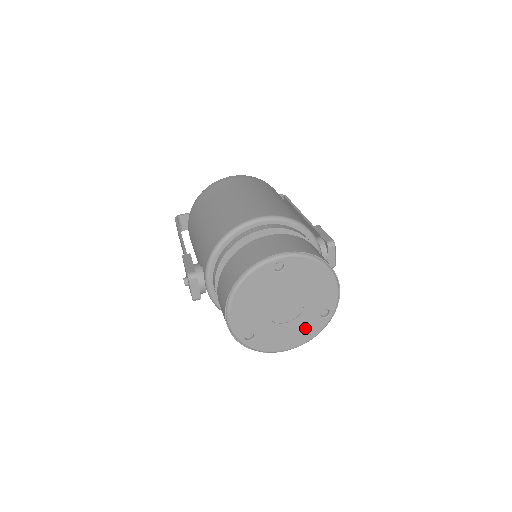
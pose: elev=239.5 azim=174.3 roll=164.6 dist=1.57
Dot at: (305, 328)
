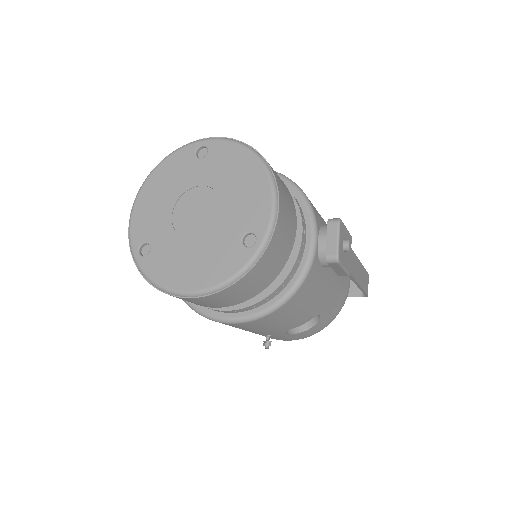
Dot at: (216, 258)
